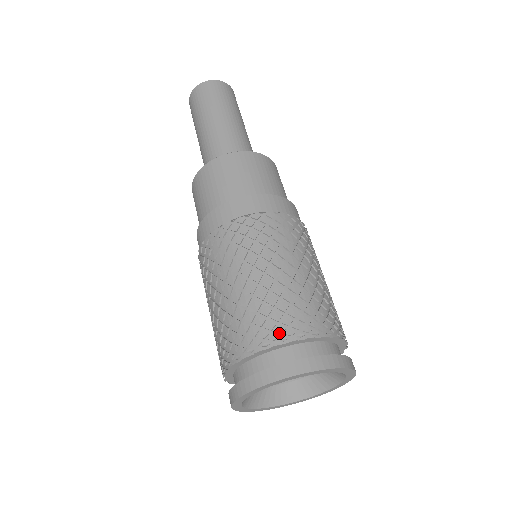
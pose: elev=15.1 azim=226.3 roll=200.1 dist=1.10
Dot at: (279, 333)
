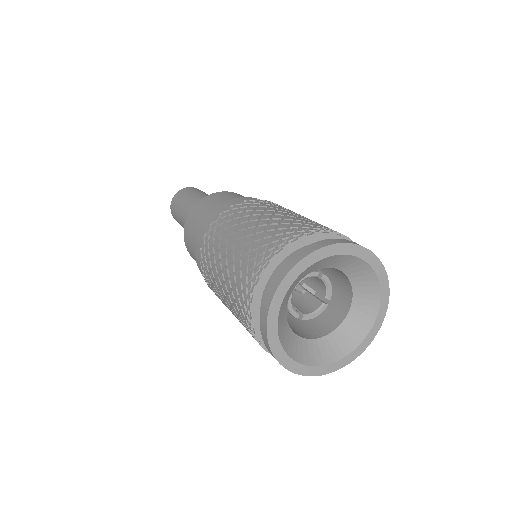
Dot at: (286, 239)
